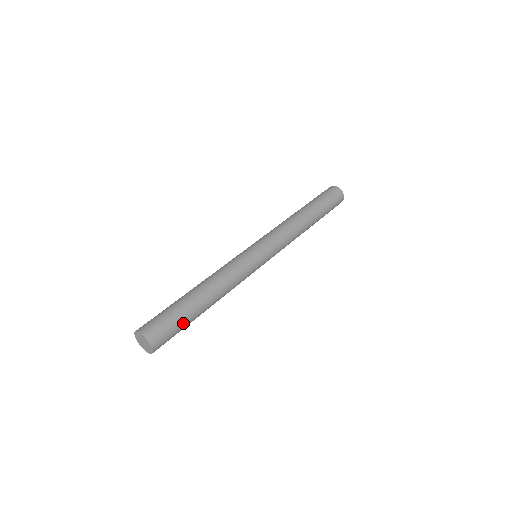
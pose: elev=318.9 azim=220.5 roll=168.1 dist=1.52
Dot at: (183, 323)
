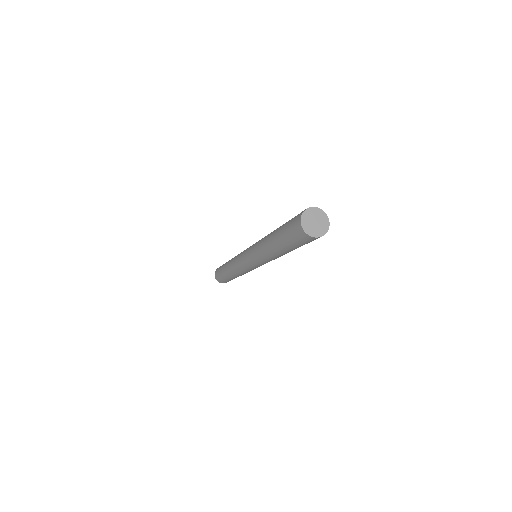
Dot at: occluded
